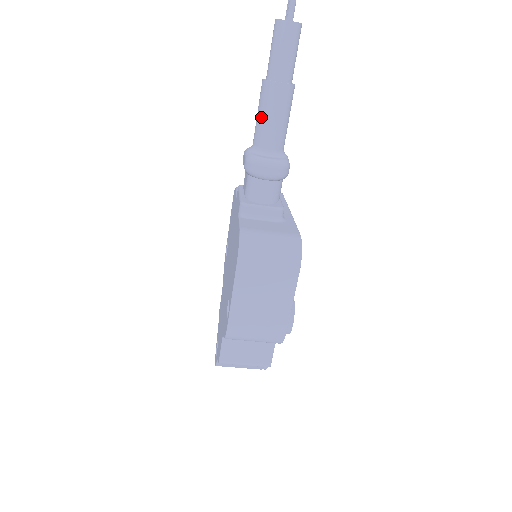
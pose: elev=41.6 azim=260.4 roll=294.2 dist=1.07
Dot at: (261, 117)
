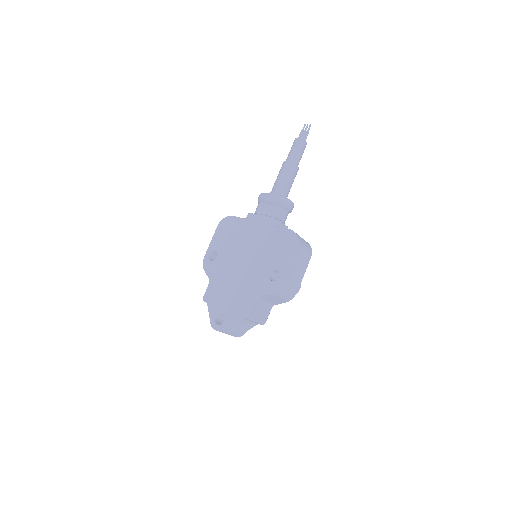
Dot at: (285, 179)
